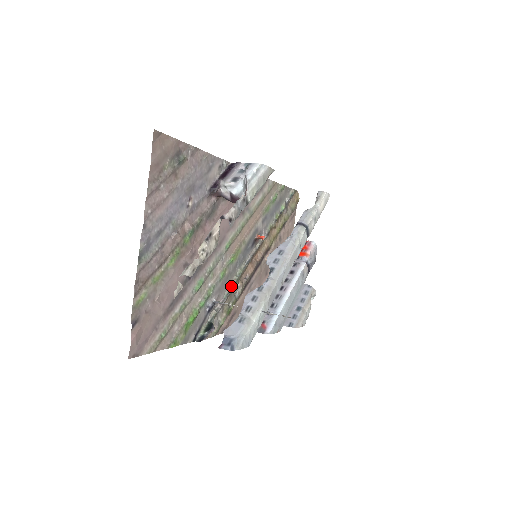
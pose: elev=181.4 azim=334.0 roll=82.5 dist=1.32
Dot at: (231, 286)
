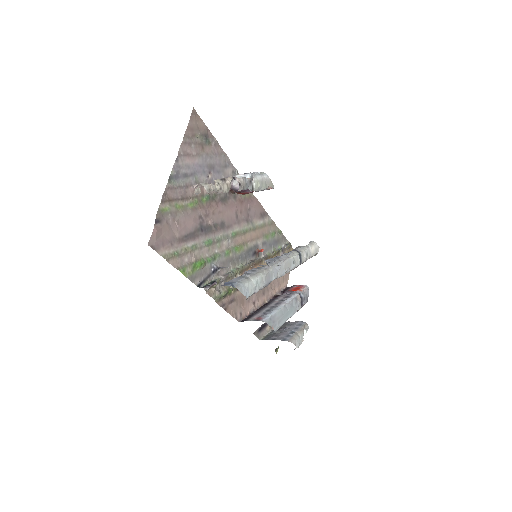
Dot at: (233, 270)
